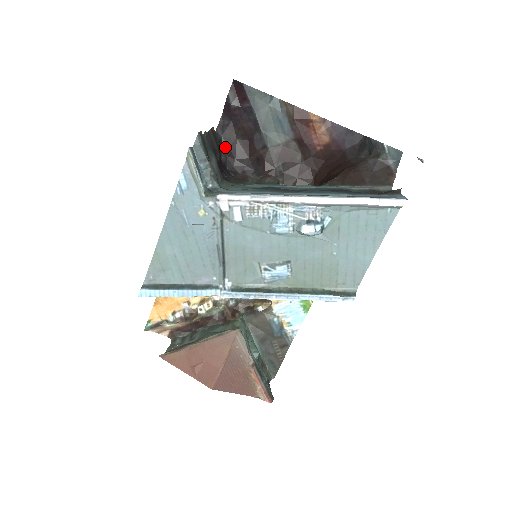
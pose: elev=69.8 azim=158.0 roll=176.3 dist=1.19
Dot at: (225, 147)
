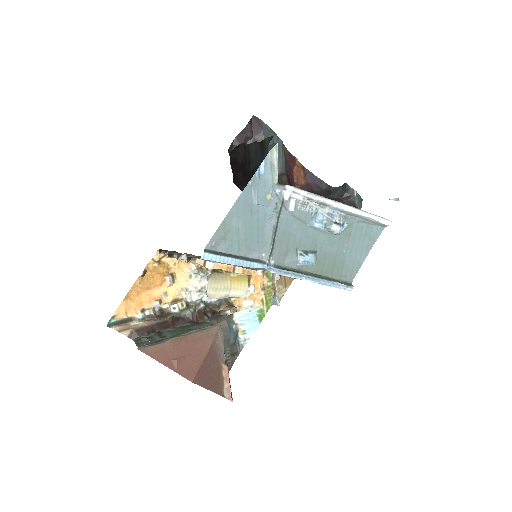
Dot at: occluded
